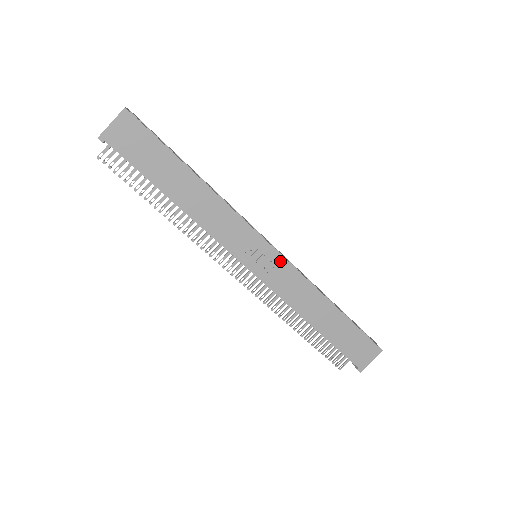
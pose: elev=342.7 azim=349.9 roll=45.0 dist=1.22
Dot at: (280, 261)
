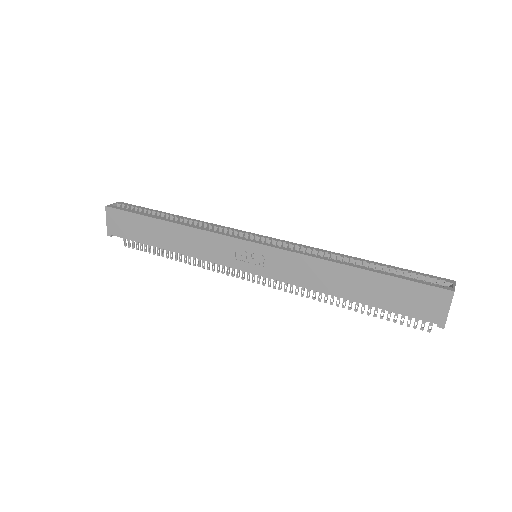
Dot at: (268, 251)
